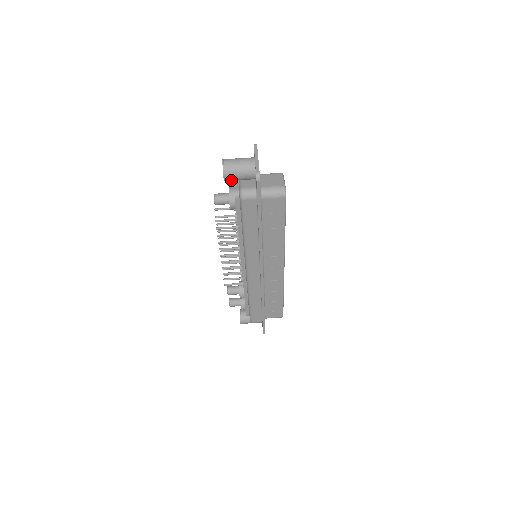
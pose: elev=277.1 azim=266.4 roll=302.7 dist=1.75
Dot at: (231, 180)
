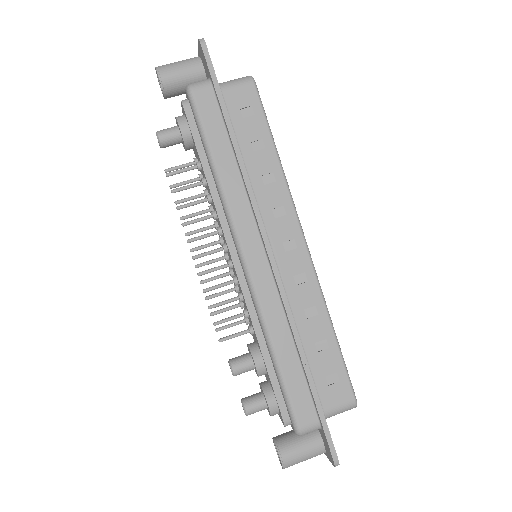
Dot at: (171, 85)
